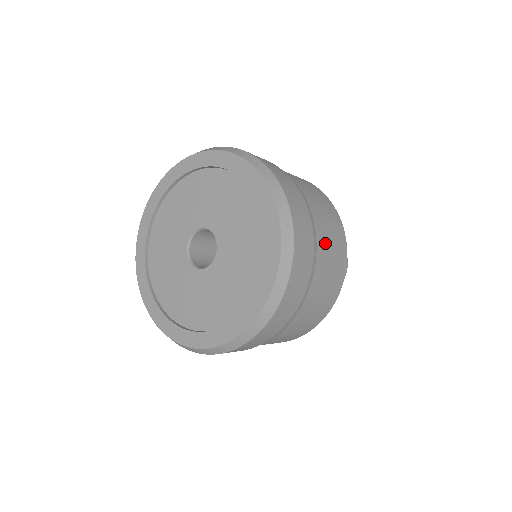
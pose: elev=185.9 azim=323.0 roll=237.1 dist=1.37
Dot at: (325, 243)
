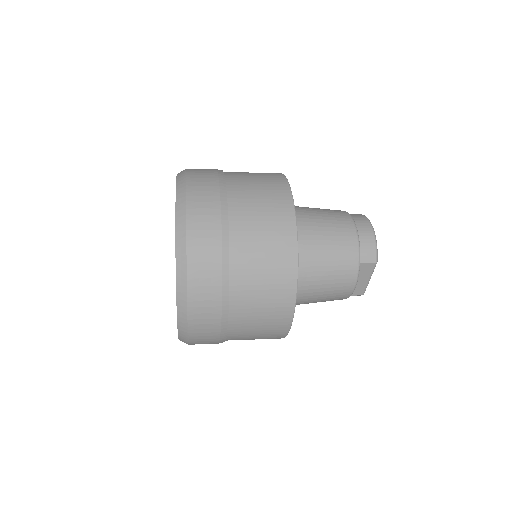
Dot at: (245, 185)
